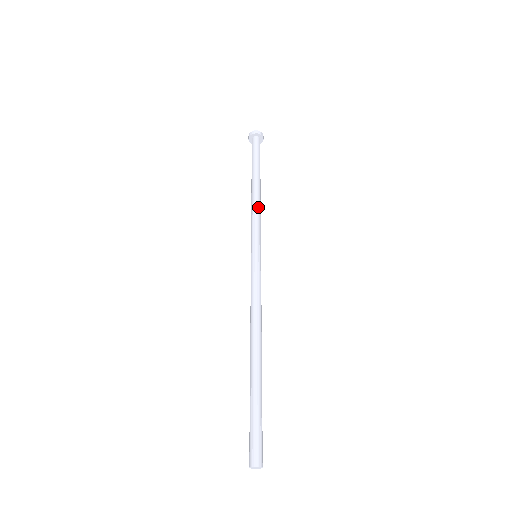
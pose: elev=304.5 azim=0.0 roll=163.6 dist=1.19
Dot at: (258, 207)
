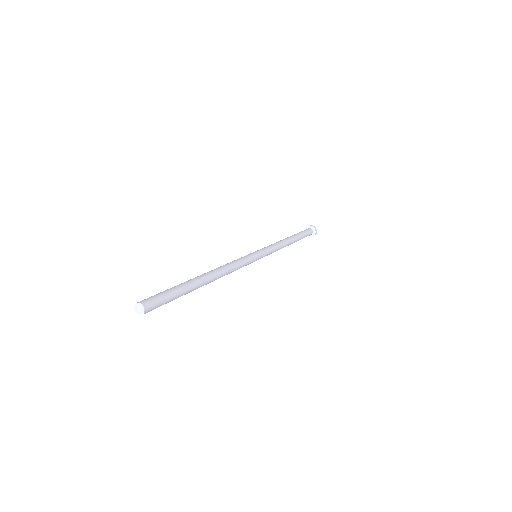
Dot at: (278, 242)
